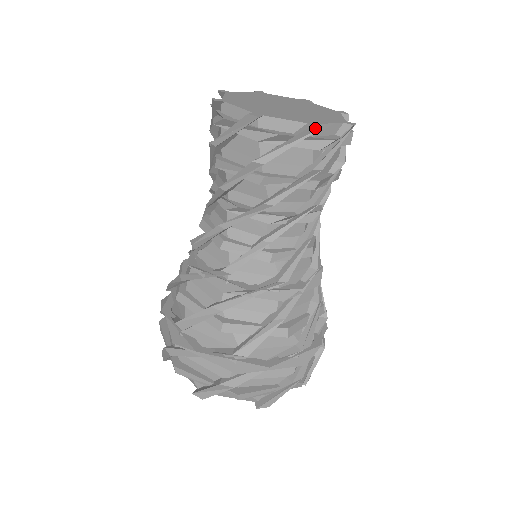
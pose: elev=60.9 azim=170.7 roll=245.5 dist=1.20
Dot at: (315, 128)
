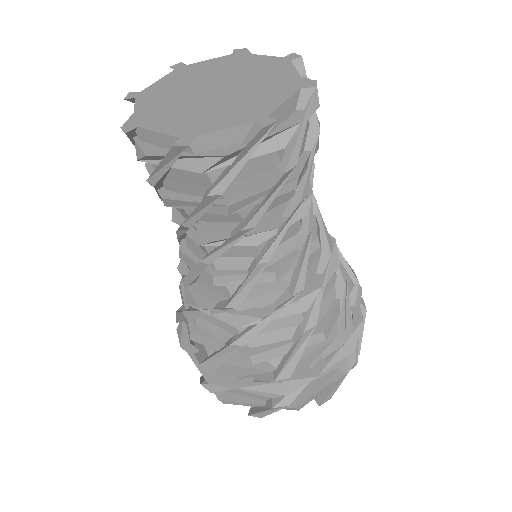
Dot at: (267, 127)
